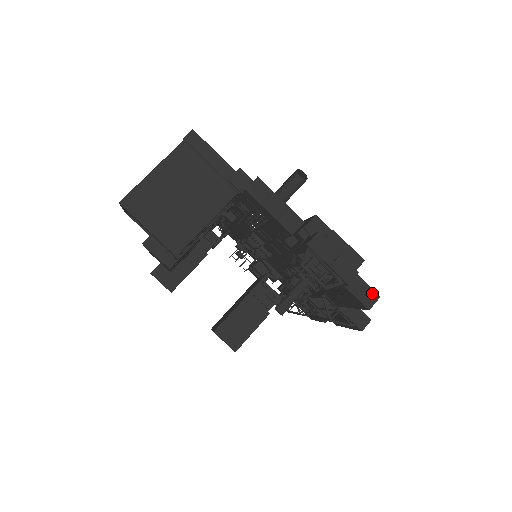
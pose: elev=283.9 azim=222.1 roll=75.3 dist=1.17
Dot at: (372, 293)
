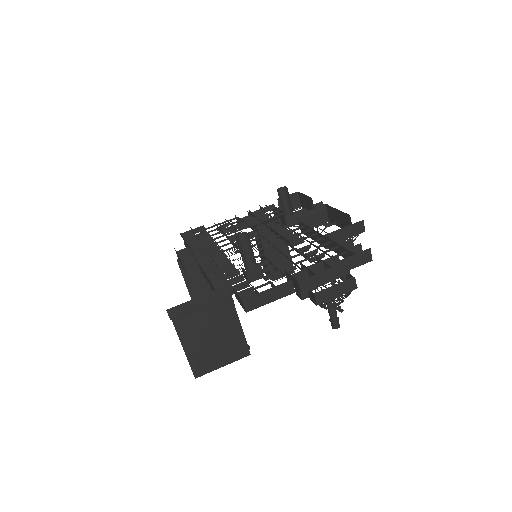
Dot at: (364, 253)
